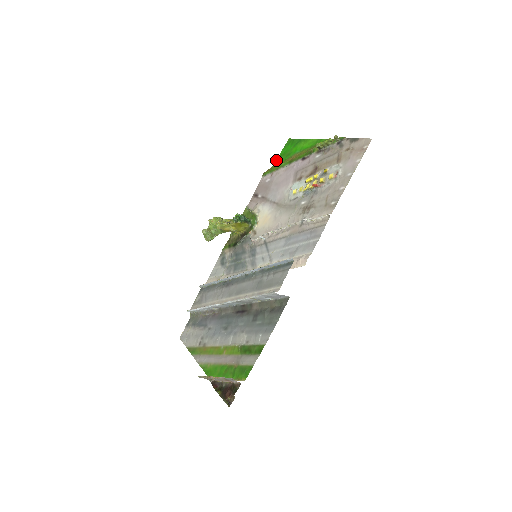
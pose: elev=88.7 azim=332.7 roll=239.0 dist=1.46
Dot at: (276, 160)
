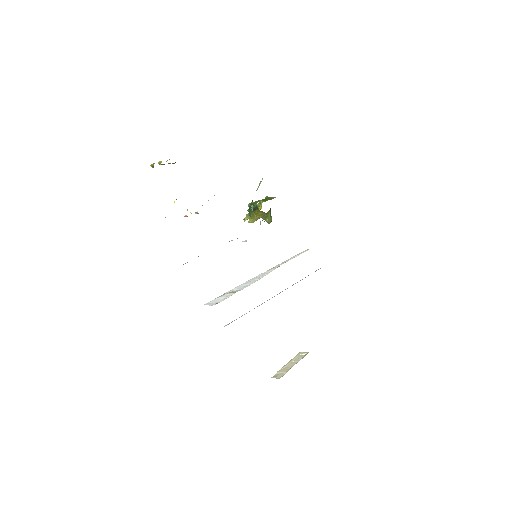
Dot at: occluded
